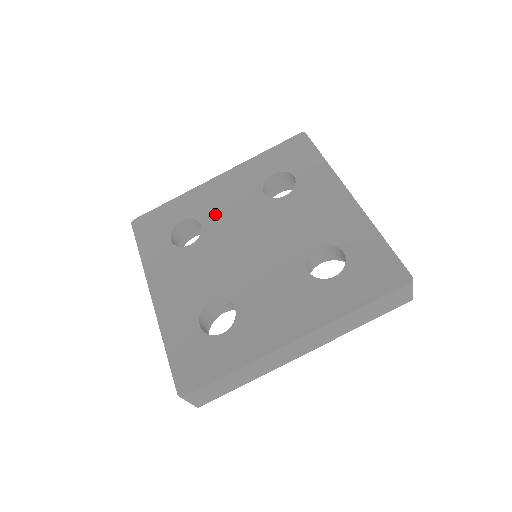
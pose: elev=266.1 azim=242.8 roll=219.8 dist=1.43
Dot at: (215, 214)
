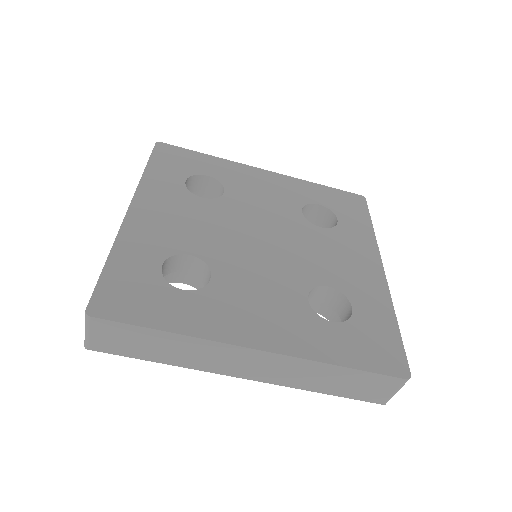
Dot at: (244, 193)
